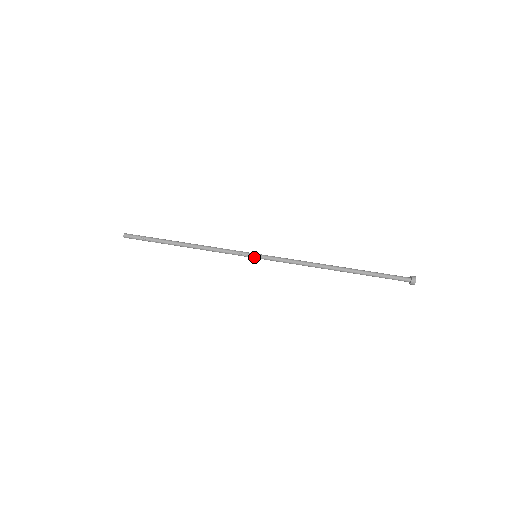
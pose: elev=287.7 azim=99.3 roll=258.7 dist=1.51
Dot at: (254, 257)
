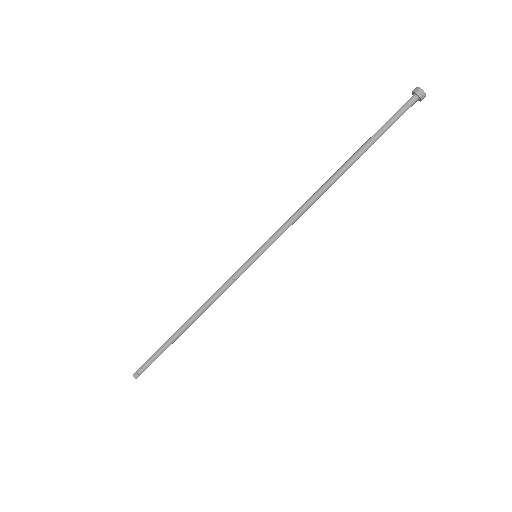
Dot at: (256, 259)
